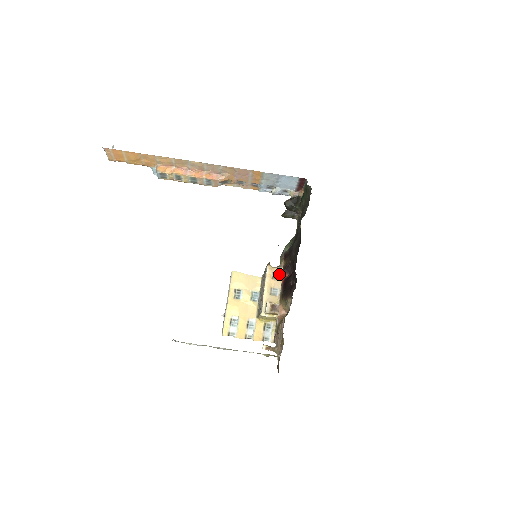
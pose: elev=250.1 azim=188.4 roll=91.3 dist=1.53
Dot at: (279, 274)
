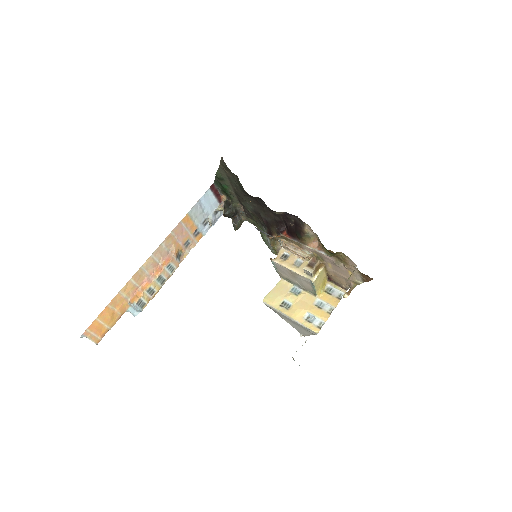
Dot at: (284, 254)
